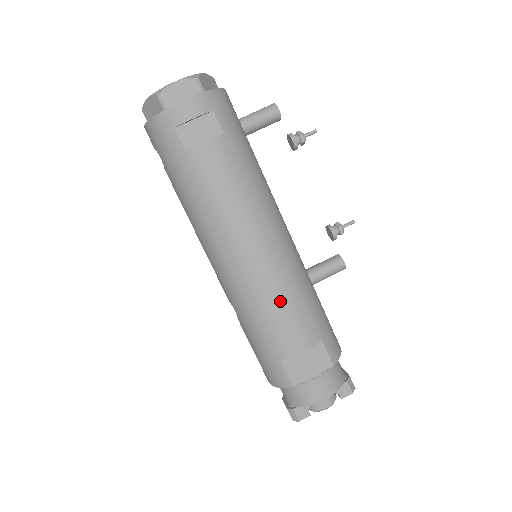
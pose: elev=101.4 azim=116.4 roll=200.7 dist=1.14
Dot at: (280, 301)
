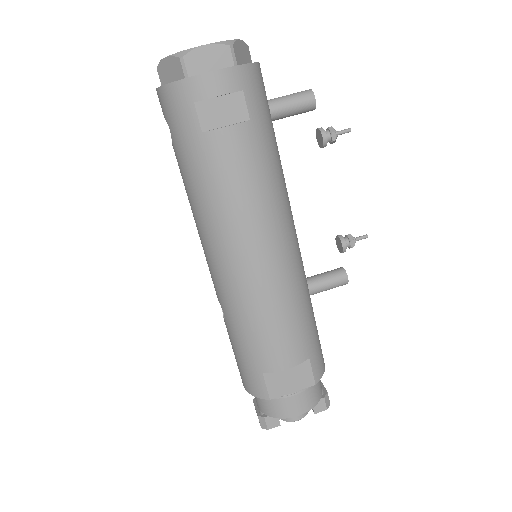
Dot at: (275, 314)
